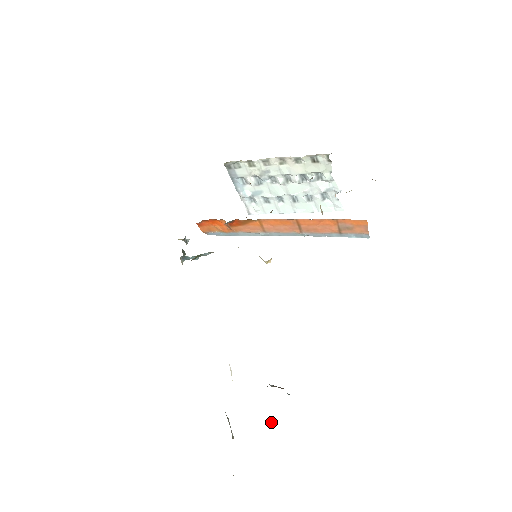
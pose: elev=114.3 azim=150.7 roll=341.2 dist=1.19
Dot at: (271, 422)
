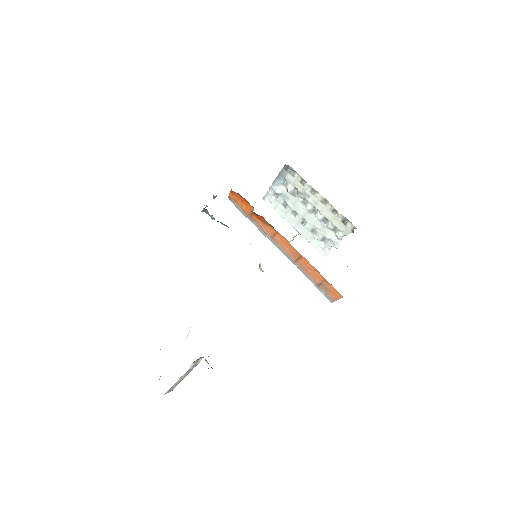
Dot at: (182, 376)
